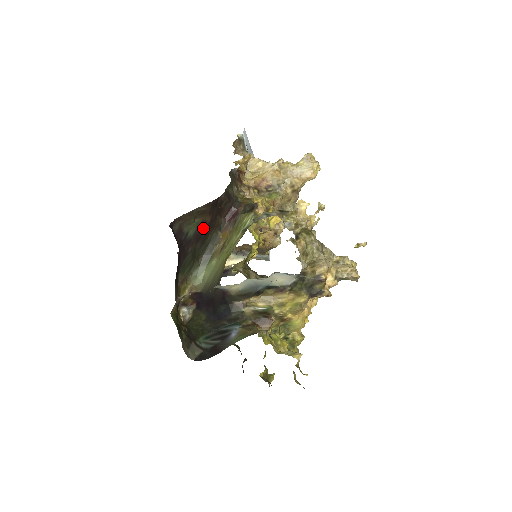
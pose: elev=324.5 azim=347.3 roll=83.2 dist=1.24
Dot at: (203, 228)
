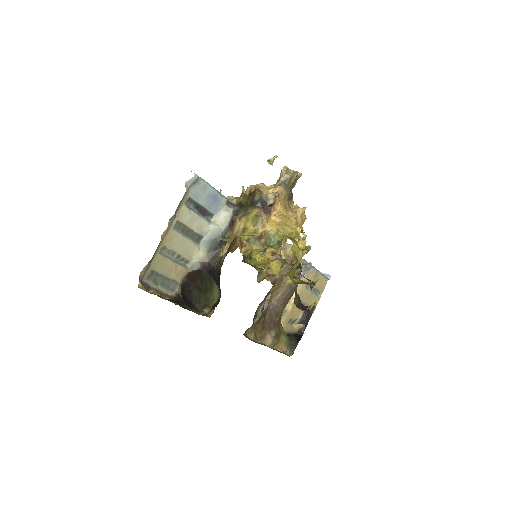
Dot at: (192, 272)
